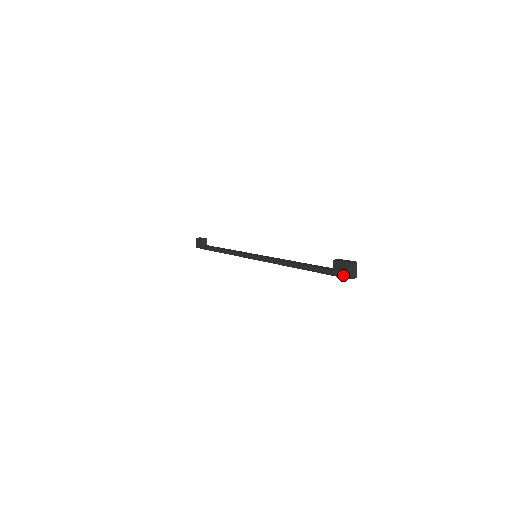
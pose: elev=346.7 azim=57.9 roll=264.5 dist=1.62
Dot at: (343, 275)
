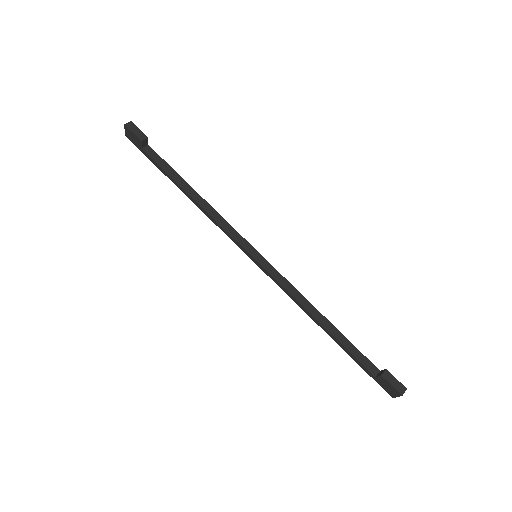
Dot at: (386, 390)
